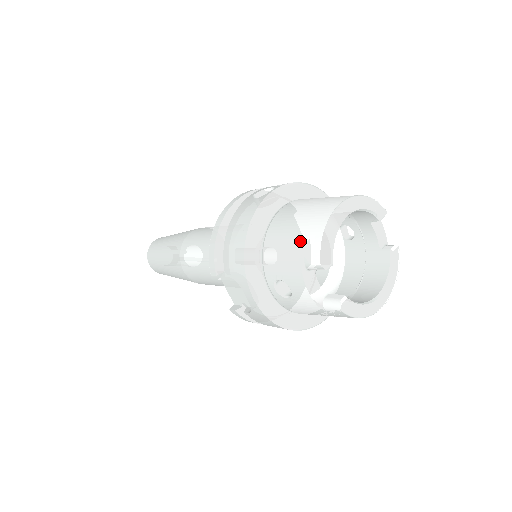
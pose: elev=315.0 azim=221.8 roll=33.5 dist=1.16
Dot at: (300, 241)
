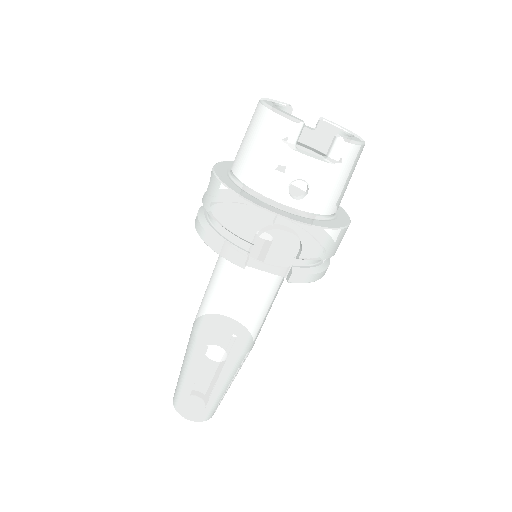
Dot at: (267, 140)
